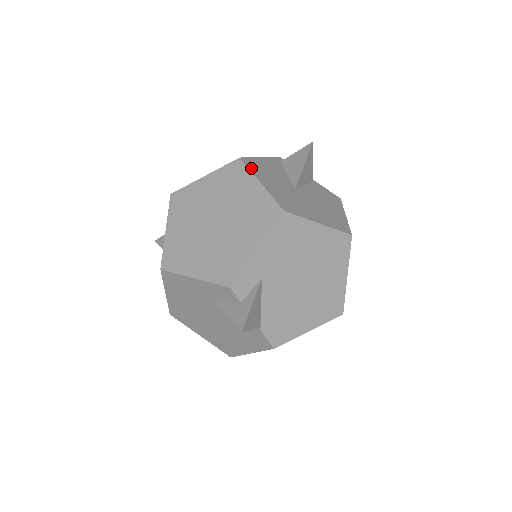
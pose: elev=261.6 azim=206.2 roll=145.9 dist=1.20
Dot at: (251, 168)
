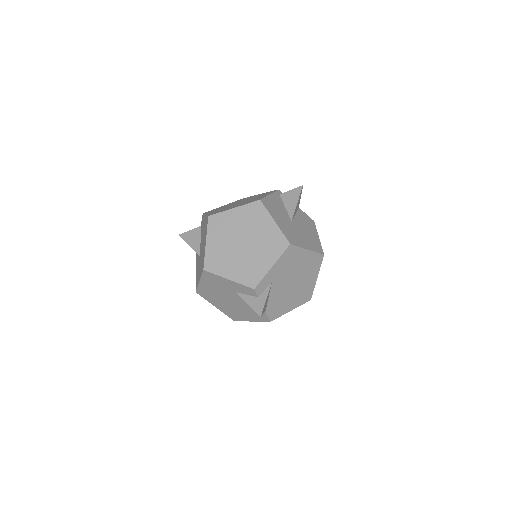
Dot at: (268, 208)
